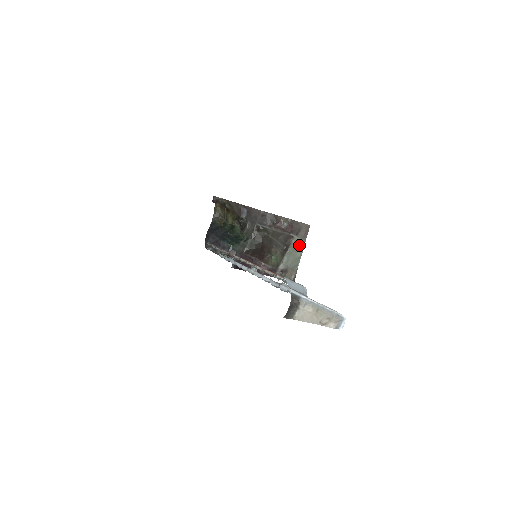
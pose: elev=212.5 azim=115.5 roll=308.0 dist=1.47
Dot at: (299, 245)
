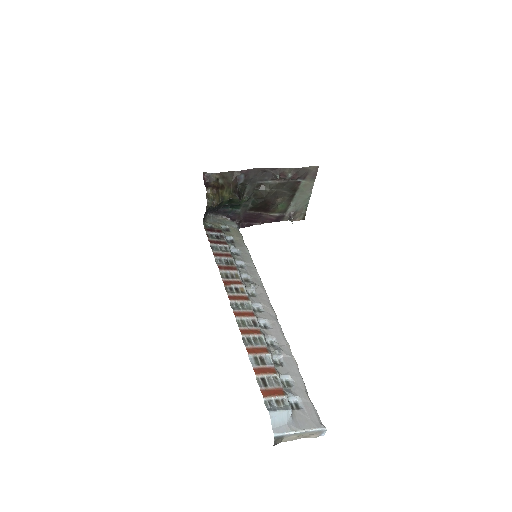
Dot at: (307, 187)
